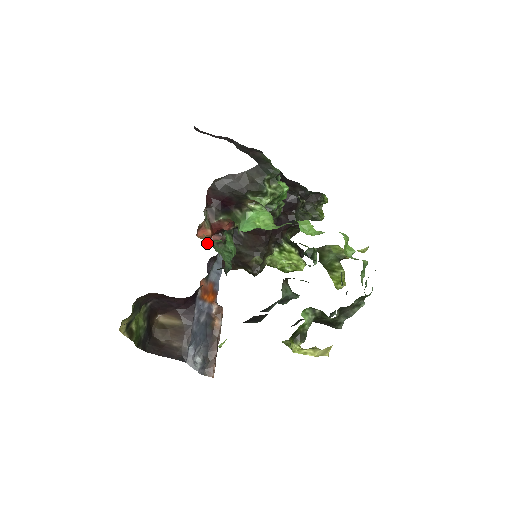
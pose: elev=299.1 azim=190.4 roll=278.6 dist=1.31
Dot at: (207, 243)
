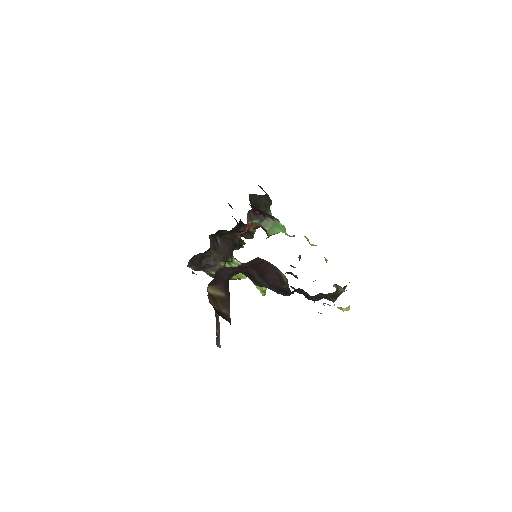
Dot at: occluded
